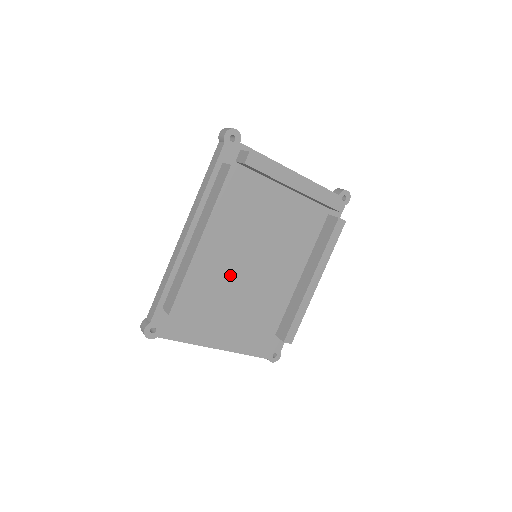
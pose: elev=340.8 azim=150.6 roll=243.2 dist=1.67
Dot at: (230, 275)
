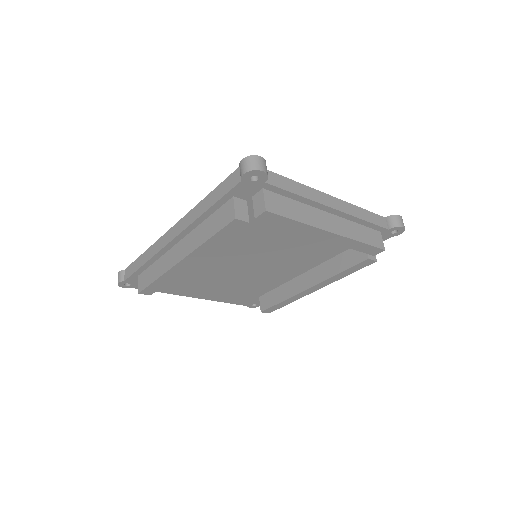
Dot at: (220, 265)
